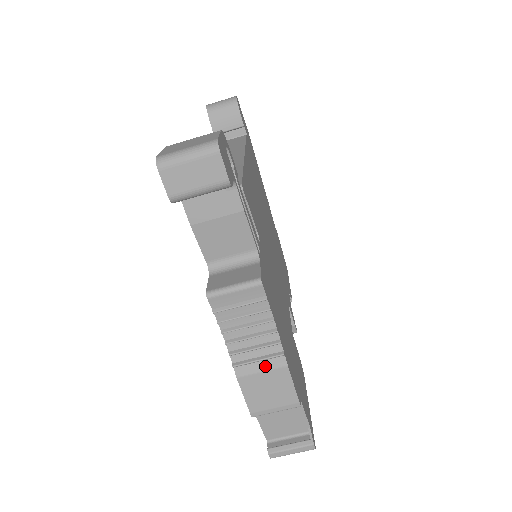
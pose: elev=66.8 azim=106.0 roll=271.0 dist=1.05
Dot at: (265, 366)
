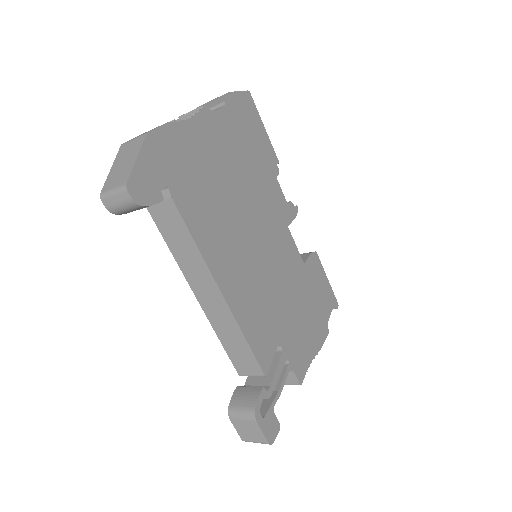
Dot at: occluded
